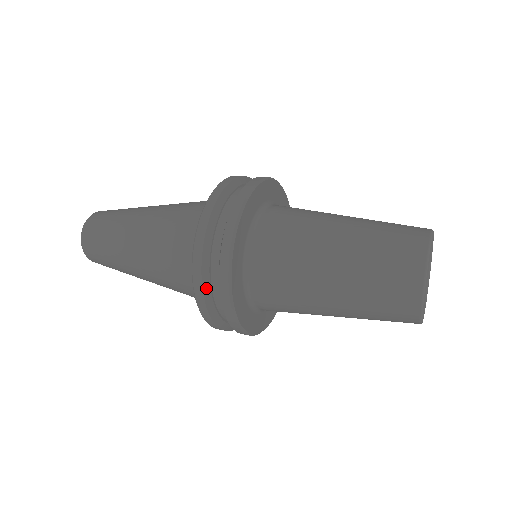
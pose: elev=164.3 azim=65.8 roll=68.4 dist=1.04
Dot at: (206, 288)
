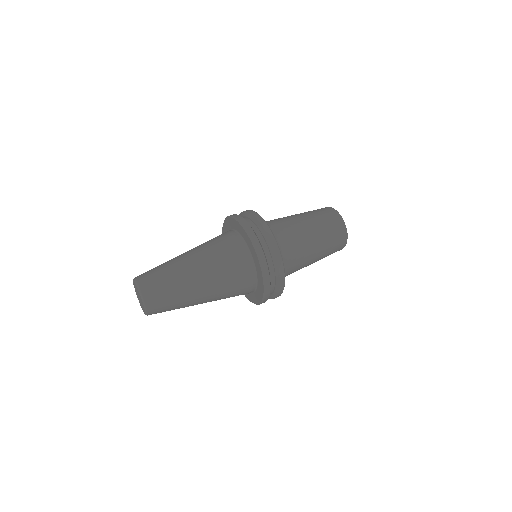
Dot at: occluded
